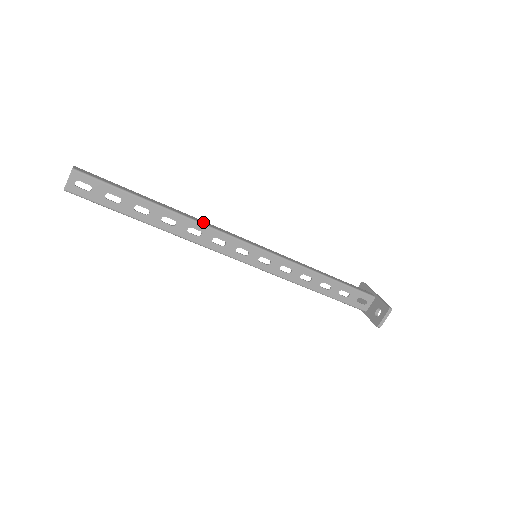
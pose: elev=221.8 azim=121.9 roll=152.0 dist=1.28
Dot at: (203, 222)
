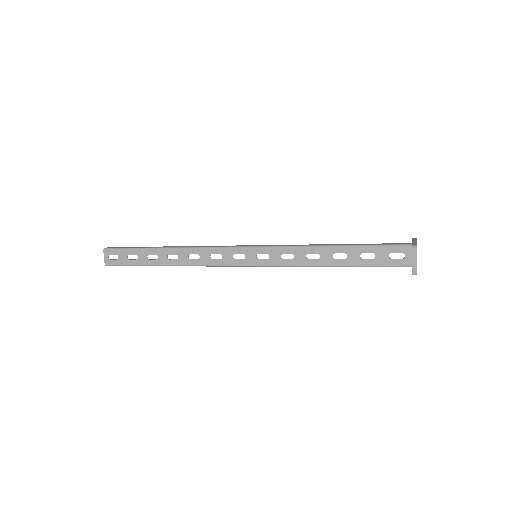
Dot at: (199, 246)
